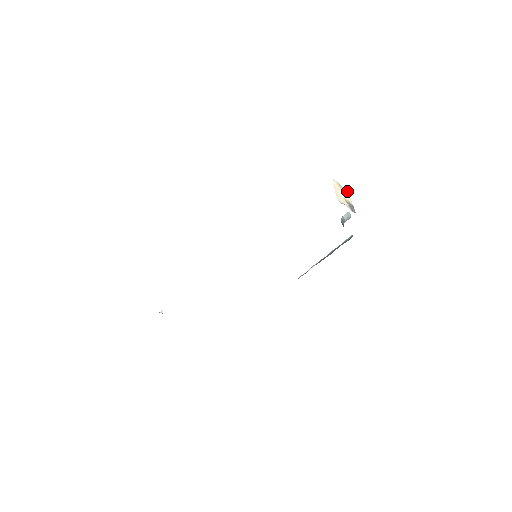
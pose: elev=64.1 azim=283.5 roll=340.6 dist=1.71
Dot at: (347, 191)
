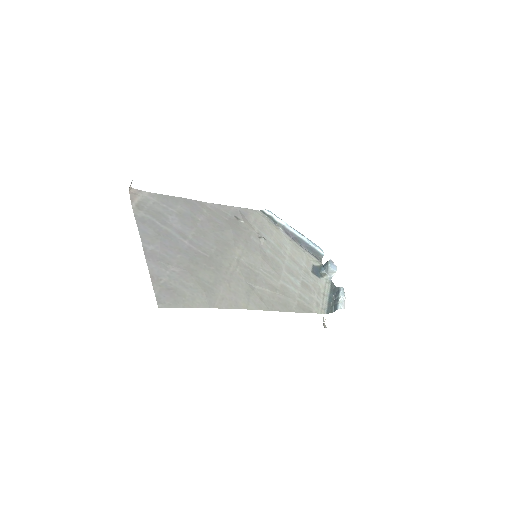
Dot at: (344, 298)
